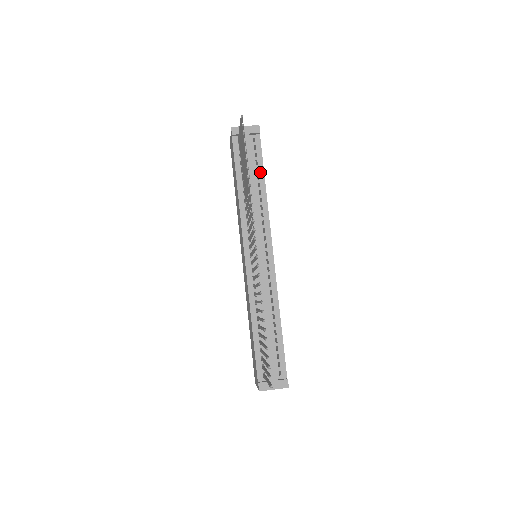
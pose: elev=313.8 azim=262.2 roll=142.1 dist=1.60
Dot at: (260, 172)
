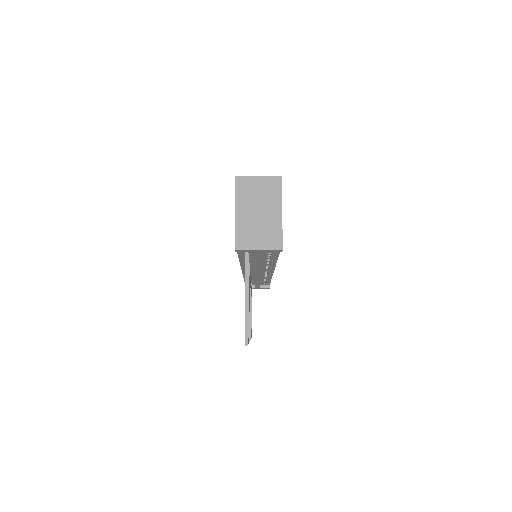
Dot at: (273, 256)
